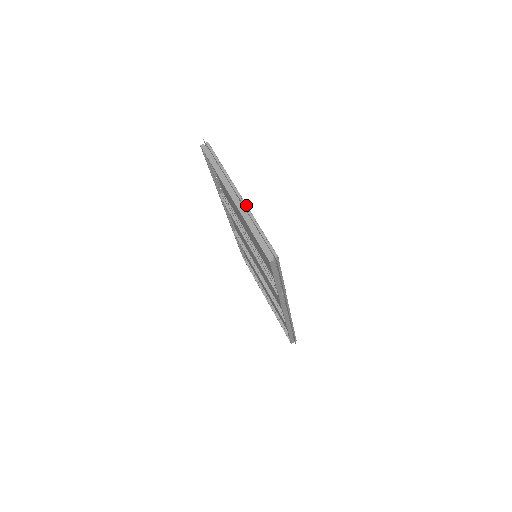
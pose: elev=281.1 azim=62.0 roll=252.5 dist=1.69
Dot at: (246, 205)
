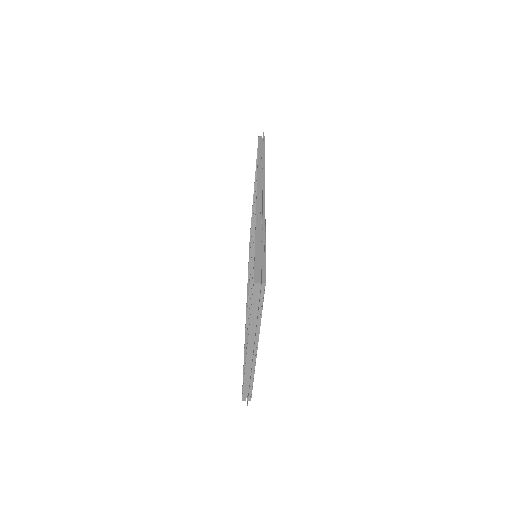
Dot at: (256, 357)
